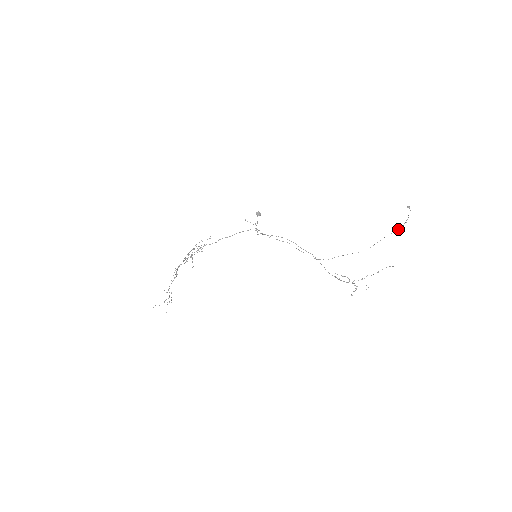
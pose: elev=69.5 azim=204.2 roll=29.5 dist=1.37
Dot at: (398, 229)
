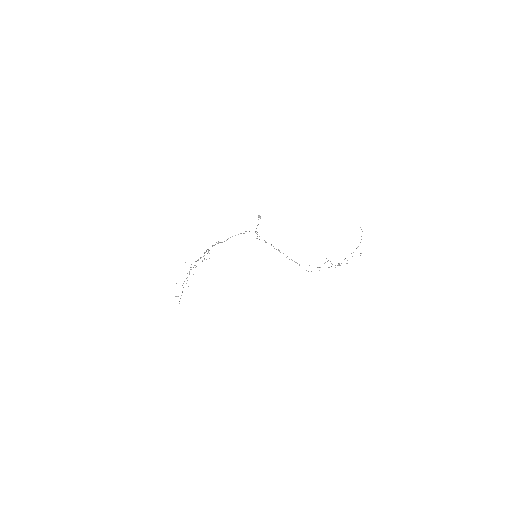
Dot at: (356, 248)
